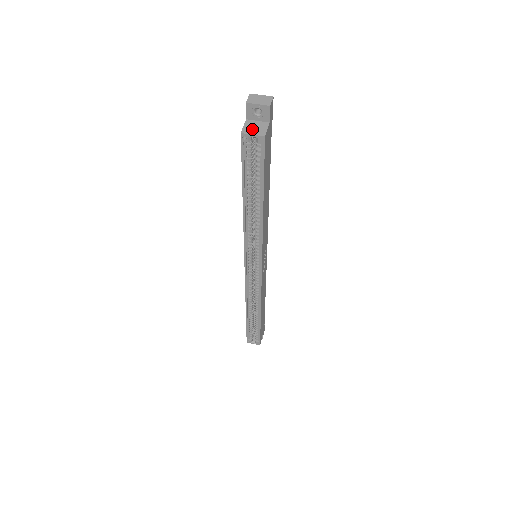
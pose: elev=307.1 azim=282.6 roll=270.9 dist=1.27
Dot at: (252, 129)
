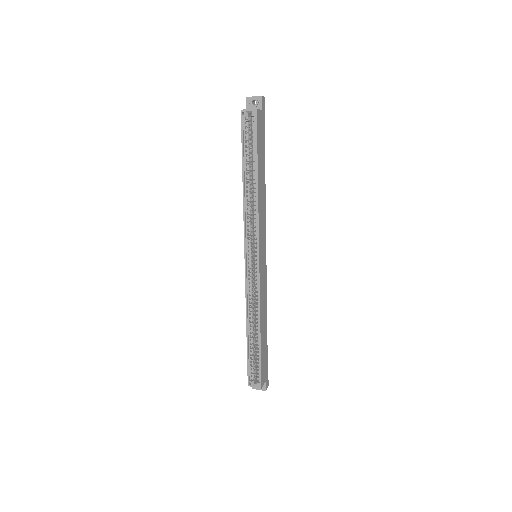
Dot at: (249, 109)
